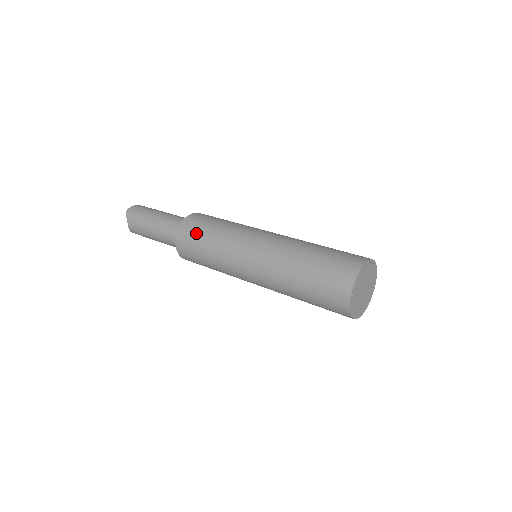
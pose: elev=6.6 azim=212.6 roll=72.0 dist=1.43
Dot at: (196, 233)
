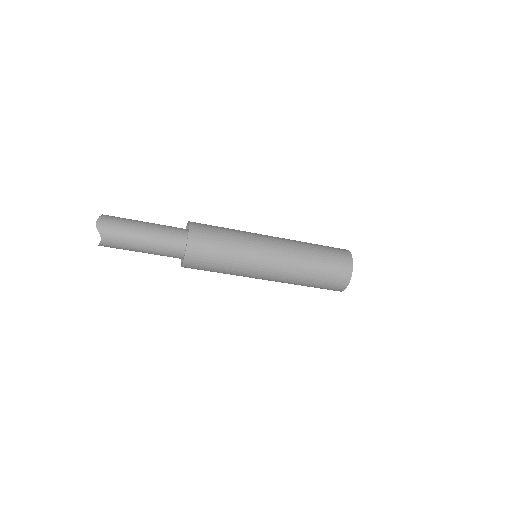
Dot at: (210, 245)
